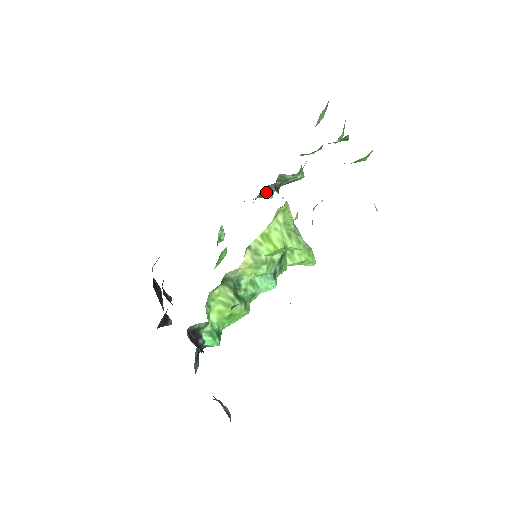
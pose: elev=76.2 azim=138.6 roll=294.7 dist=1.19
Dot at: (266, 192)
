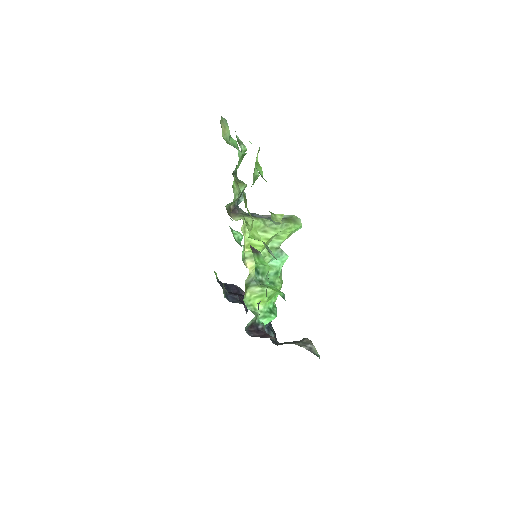
Dot at: (238, 200)
